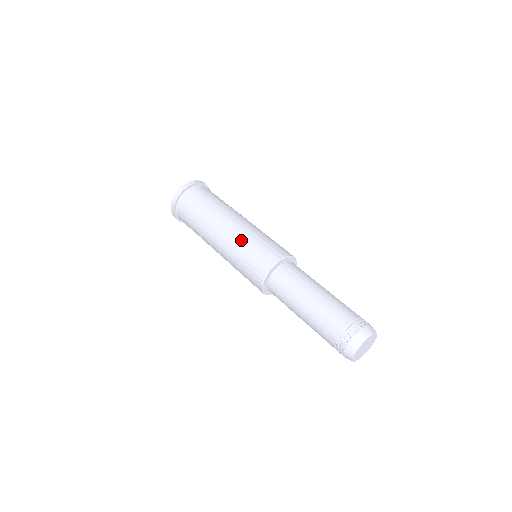
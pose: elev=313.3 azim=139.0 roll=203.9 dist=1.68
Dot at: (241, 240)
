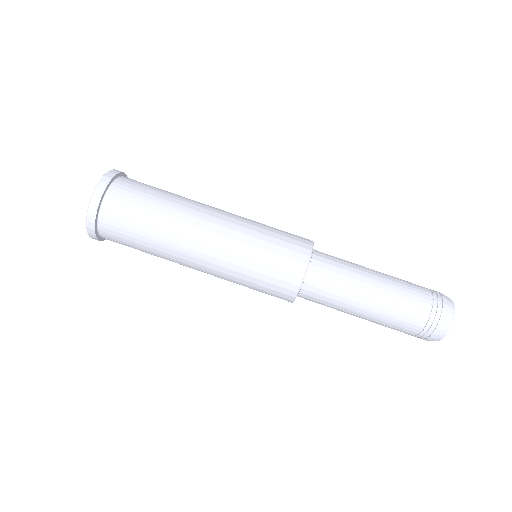
Dot at: (238, 256)
